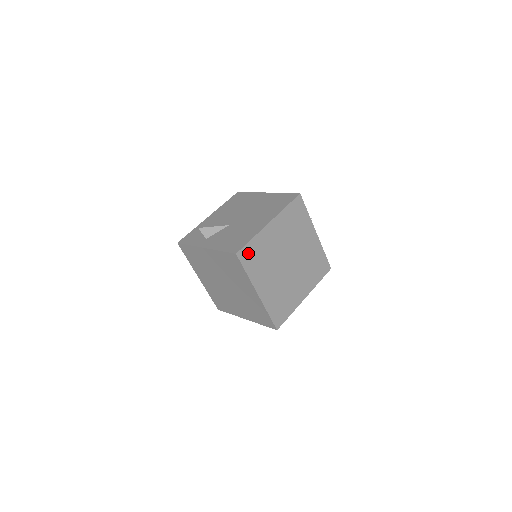
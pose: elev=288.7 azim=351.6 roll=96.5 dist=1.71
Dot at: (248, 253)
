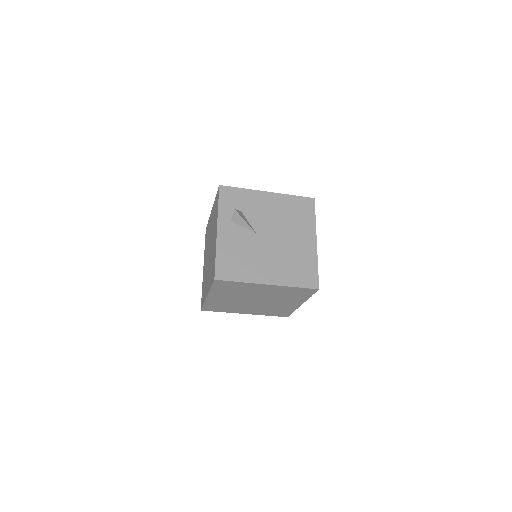
Dot at: (226, 284)
